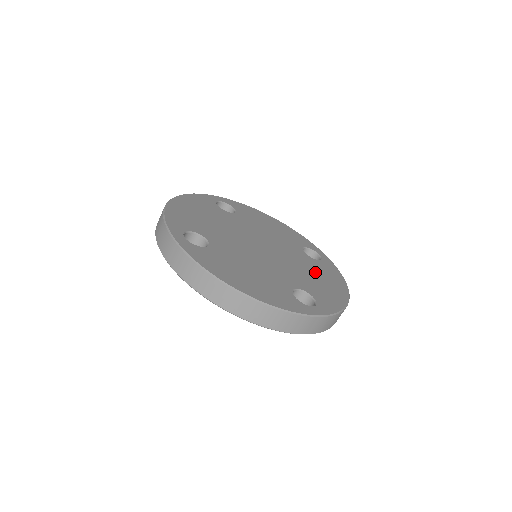
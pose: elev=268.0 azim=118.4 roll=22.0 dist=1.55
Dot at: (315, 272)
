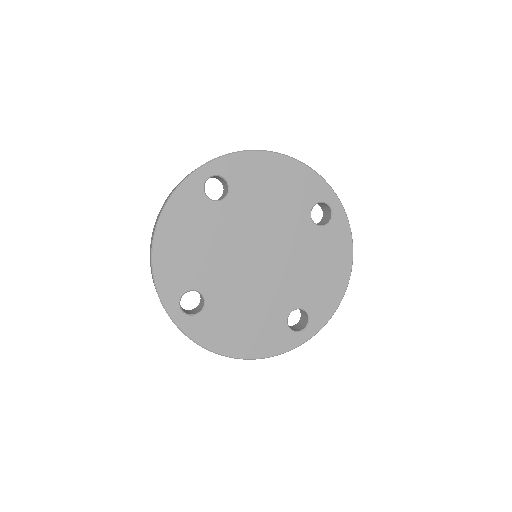
Dot at: (318, 259)
